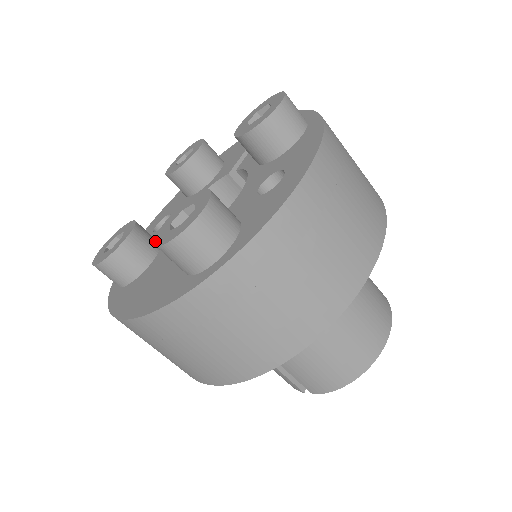
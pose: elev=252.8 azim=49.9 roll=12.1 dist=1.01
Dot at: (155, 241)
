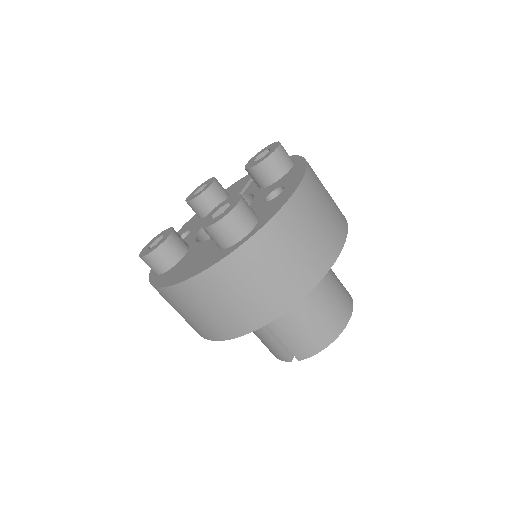
Dot at: (203, 226)
